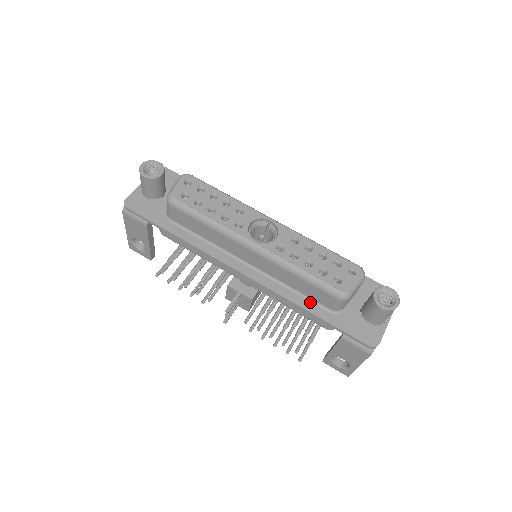
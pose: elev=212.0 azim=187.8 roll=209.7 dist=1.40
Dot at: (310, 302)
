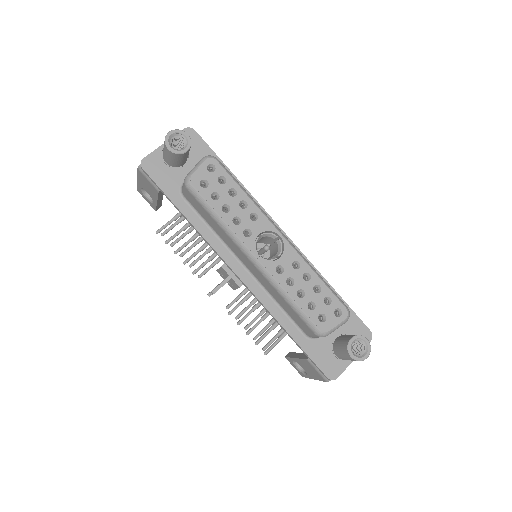
Dot at: (290, 322)
